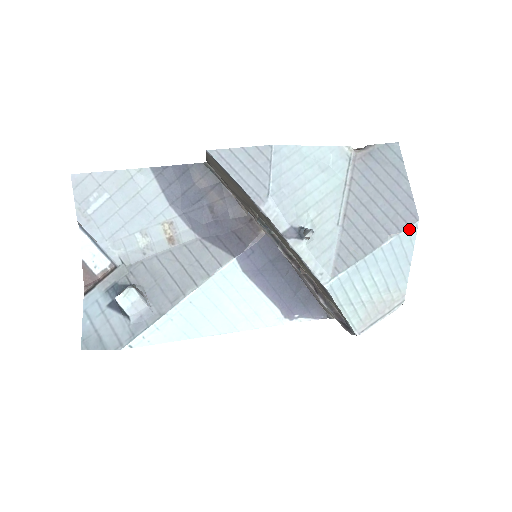
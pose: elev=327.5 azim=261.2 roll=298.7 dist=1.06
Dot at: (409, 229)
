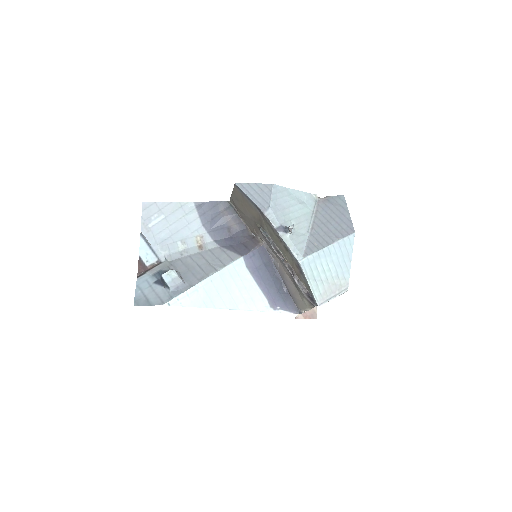
Dot at: (349, 237)
